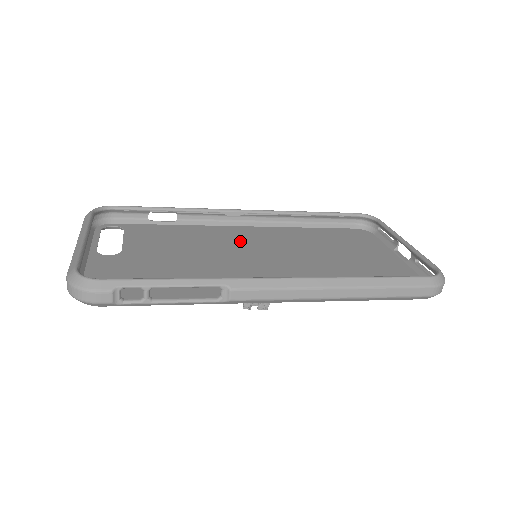
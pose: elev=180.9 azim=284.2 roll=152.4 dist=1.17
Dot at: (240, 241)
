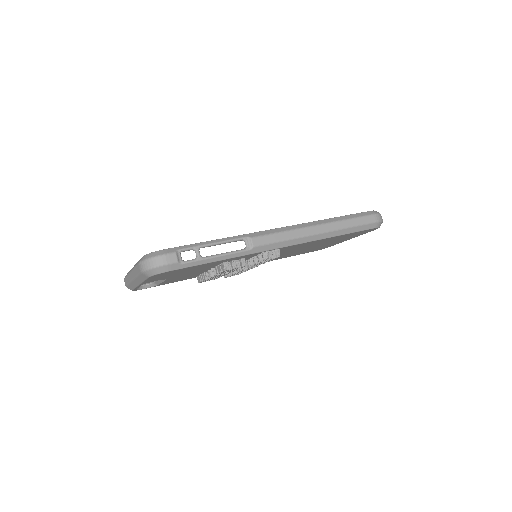
Dot at: occluded
